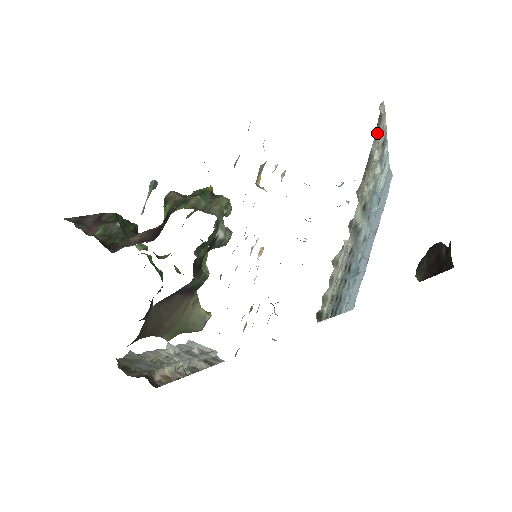
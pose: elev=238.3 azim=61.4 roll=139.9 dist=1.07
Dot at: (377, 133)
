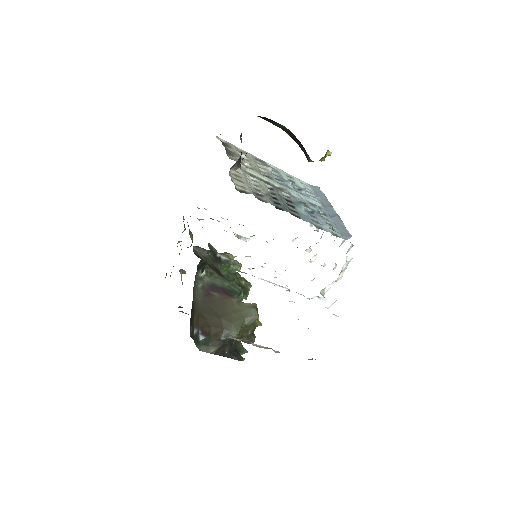
Dot at: (229, 147)
